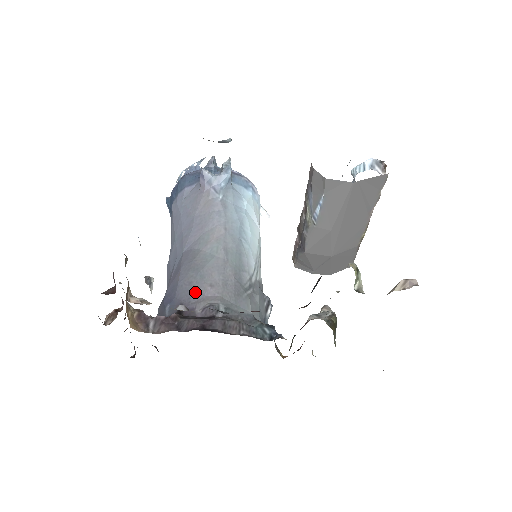
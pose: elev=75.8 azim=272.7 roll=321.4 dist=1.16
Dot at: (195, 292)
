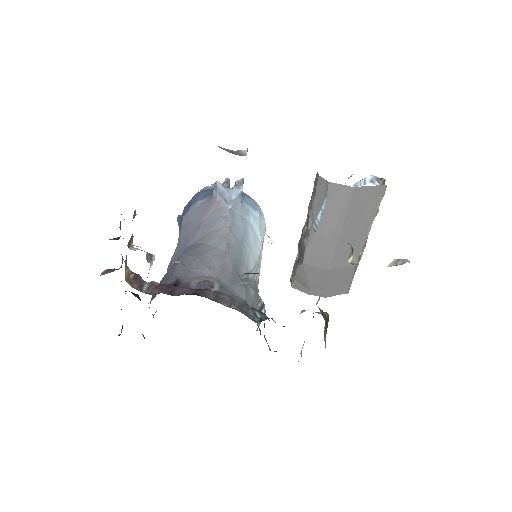
Dot at: (193, 271)
